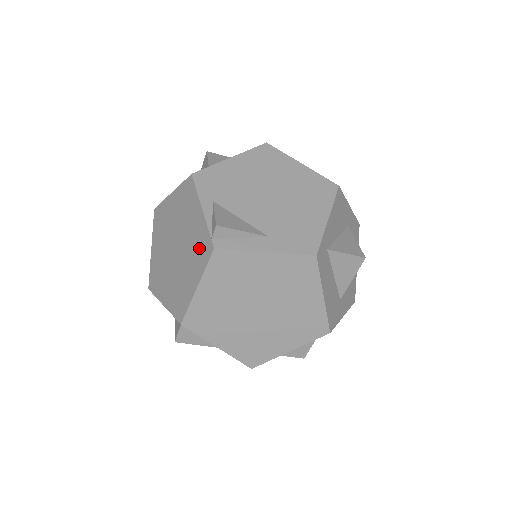
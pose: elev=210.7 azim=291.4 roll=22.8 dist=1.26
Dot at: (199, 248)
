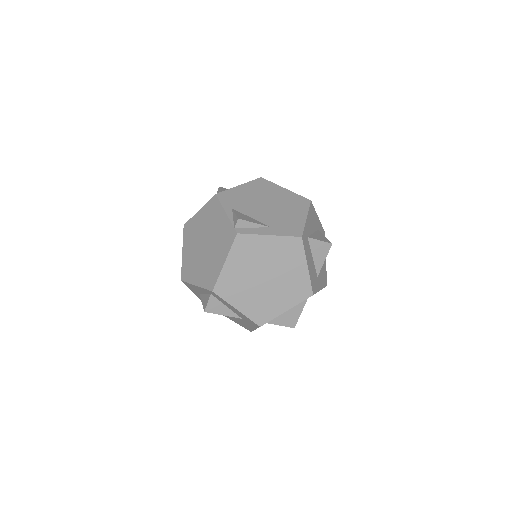
Dot at: (225, 237)
